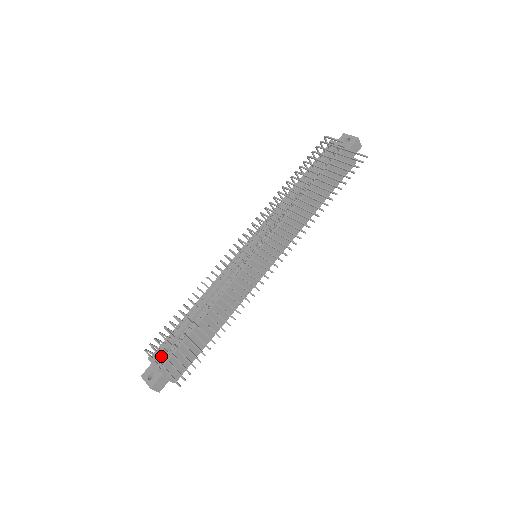
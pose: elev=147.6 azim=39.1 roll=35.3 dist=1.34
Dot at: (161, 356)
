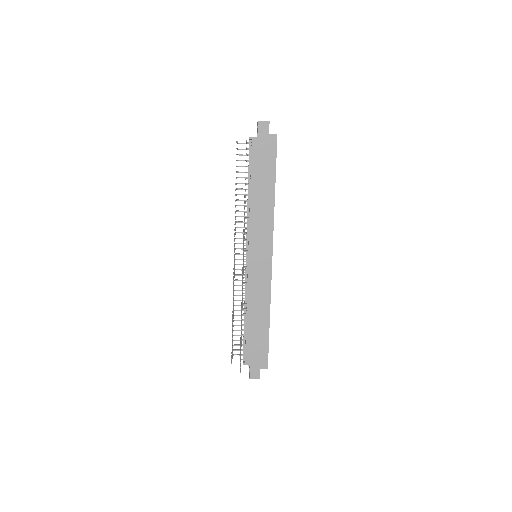
Dot at: (232, 356)
